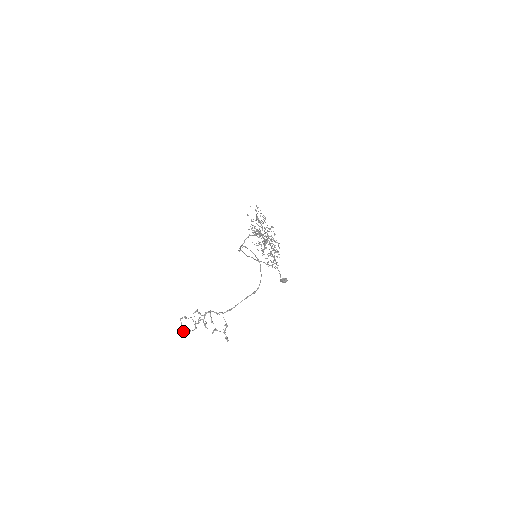
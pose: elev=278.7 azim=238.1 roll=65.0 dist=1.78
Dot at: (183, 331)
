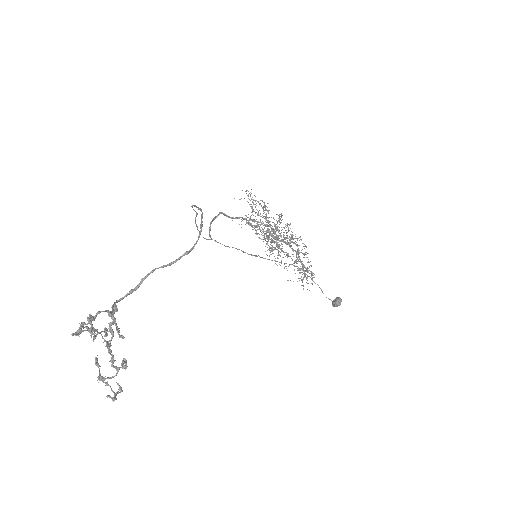
Dot at: (118, 391)
